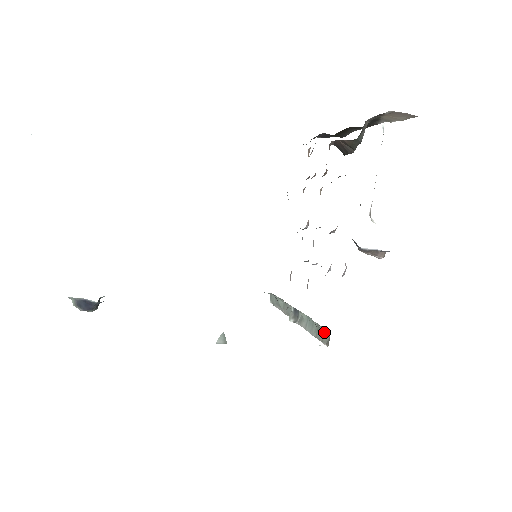
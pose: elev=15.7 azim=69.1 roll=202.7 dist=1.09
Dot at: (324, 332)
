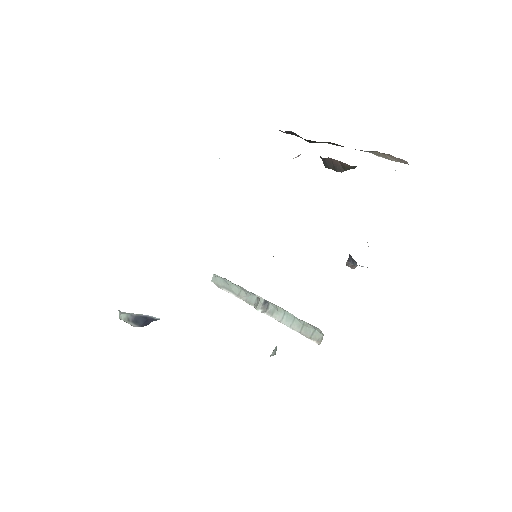
Dot at: (314, 331)
